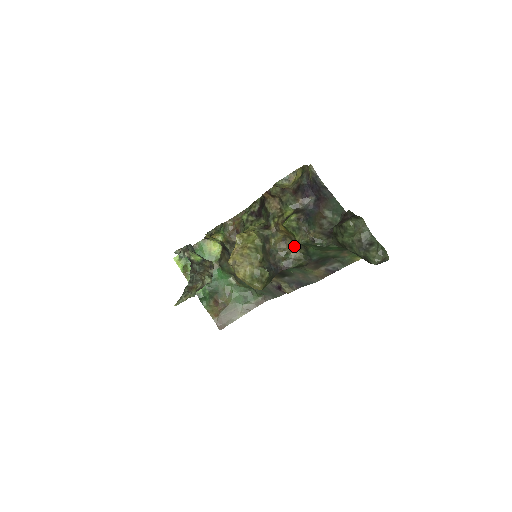
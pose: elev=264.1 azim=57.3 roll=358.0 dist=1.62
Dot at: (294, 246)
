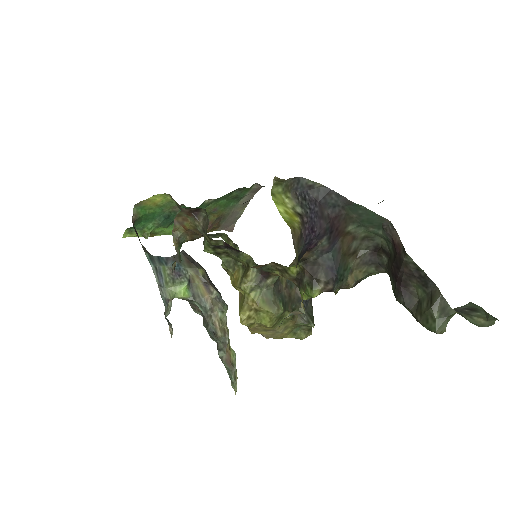
Dot at: occluded
